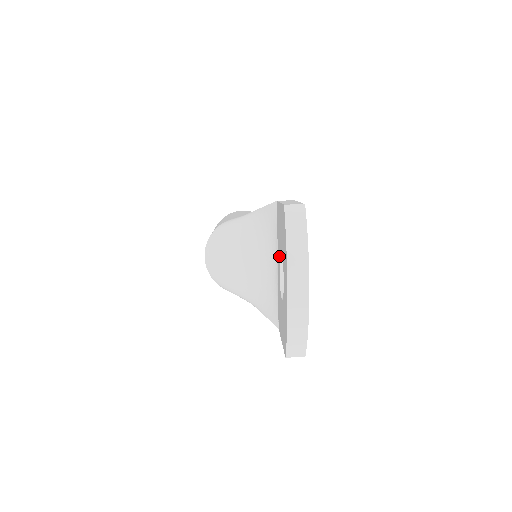
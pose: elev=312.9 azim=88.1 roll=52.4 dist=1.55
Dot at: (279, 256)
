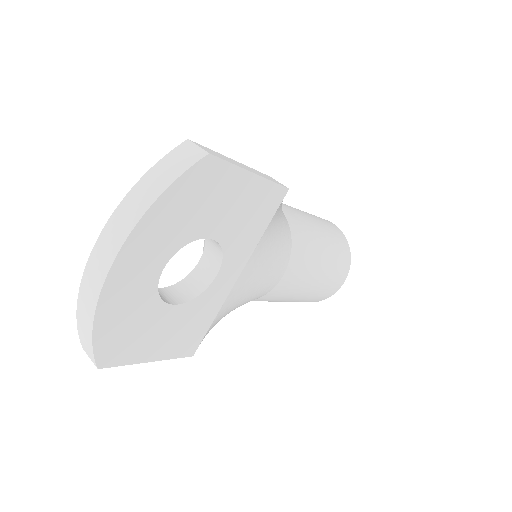
Dot at: occluded
